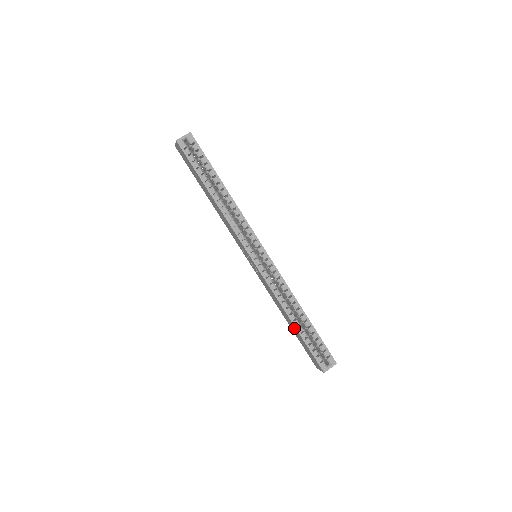
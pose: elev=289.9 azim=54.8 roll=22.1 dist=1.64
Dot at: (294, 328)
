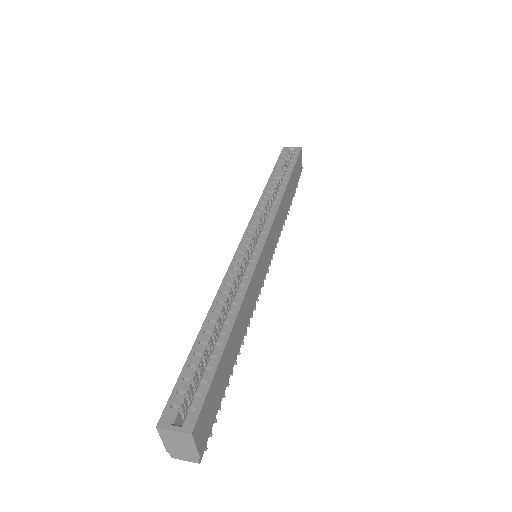
Dot at: occluded
